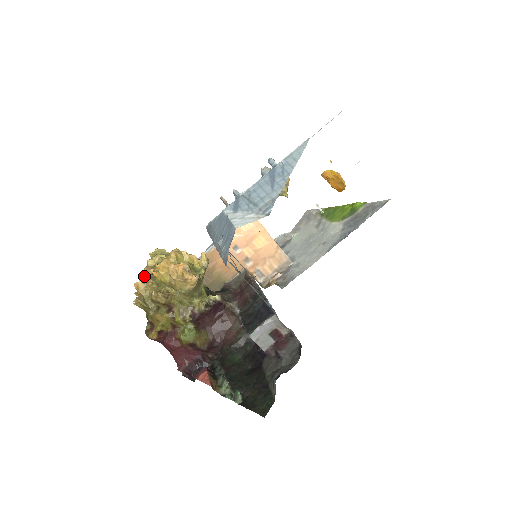
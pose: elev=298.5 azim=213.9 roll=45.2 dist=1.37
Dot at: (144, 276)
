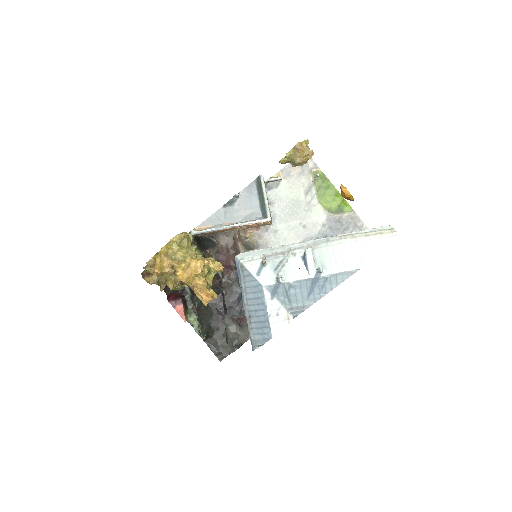
Dot at: (166, 272)
